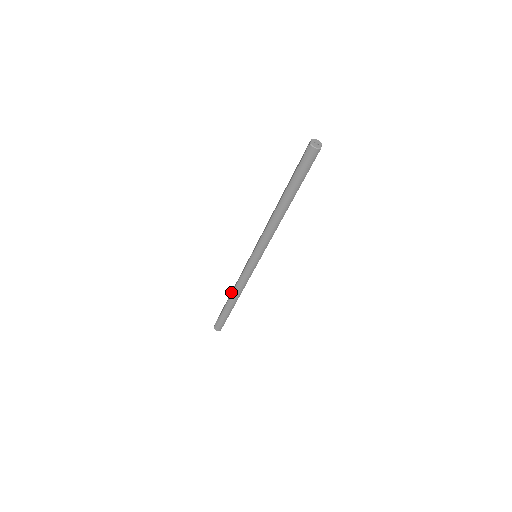
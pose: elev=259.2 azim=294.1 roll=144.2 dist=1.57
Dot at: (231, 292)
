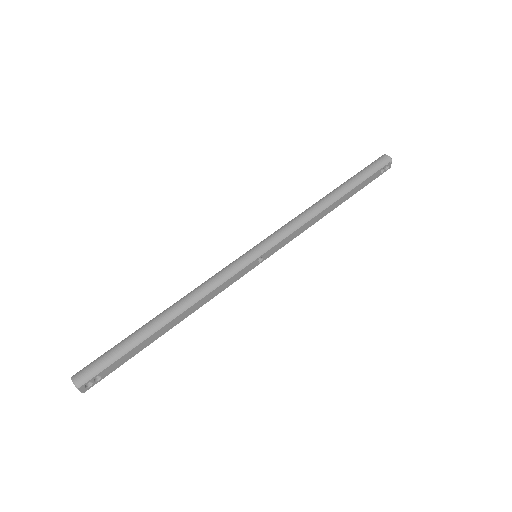
Dot at: occluded
